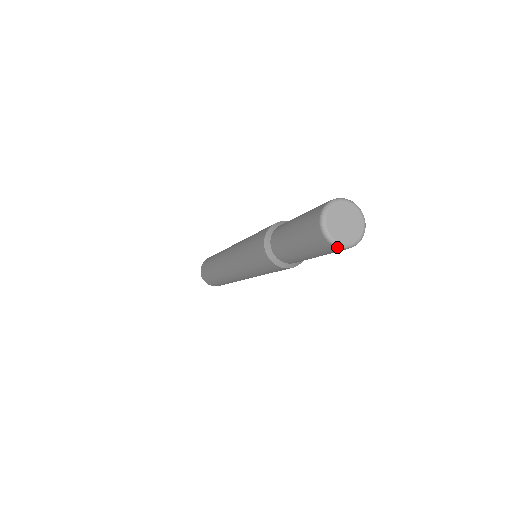
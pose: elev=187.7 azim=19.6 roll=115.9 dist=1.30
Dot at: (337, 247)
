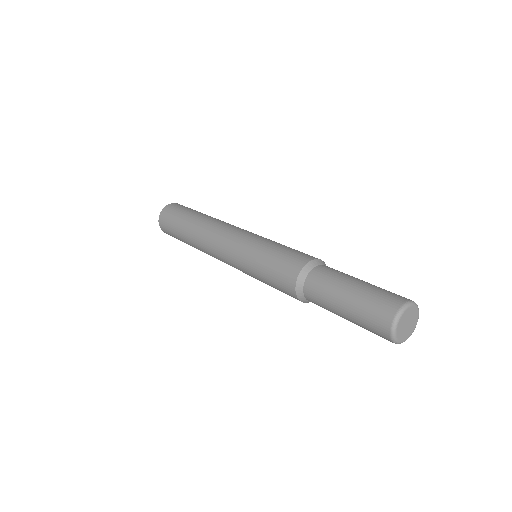
Dot at: (399, 343)
